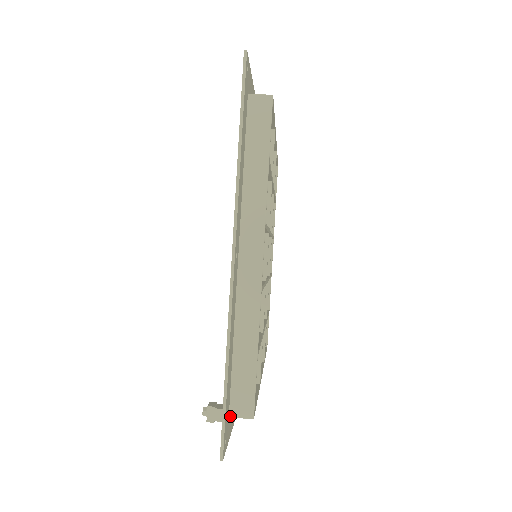
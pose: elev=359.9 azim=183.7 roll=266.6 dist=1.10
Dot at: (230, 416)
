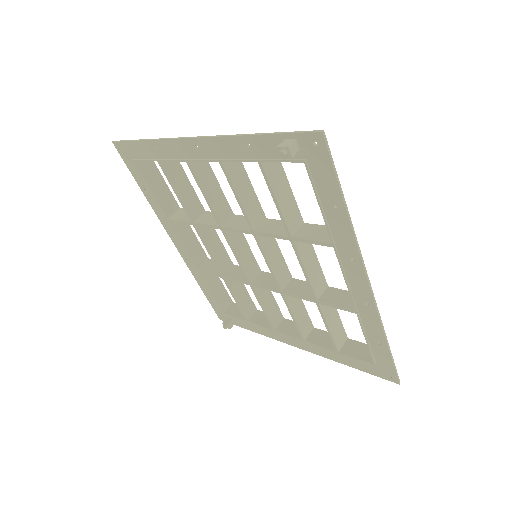
Dot at: (307, 157)
